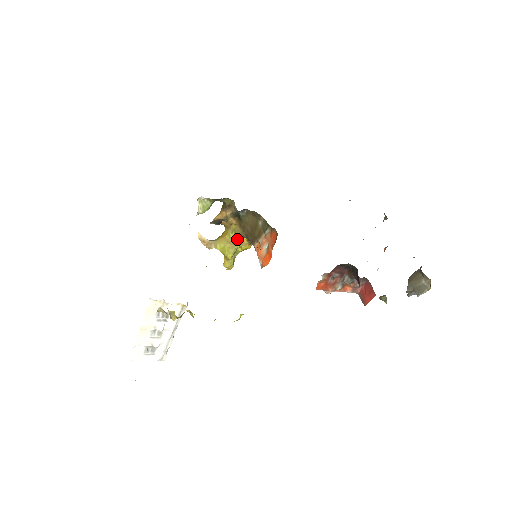
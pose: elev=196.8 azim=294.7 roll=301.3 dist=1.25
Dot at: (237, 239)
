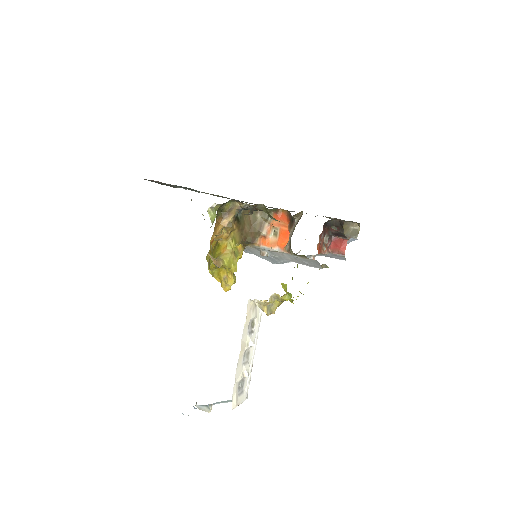
Dot at: (235, 248)
